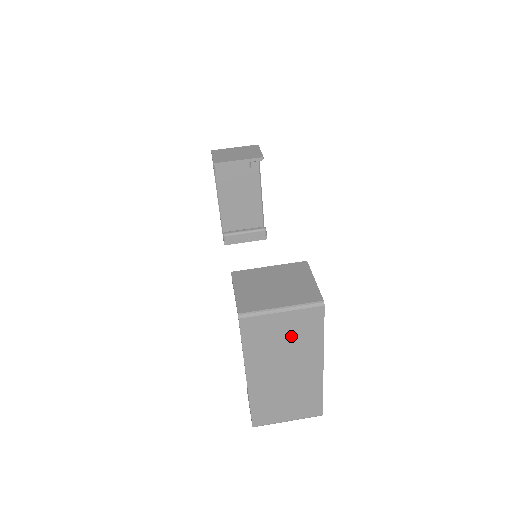
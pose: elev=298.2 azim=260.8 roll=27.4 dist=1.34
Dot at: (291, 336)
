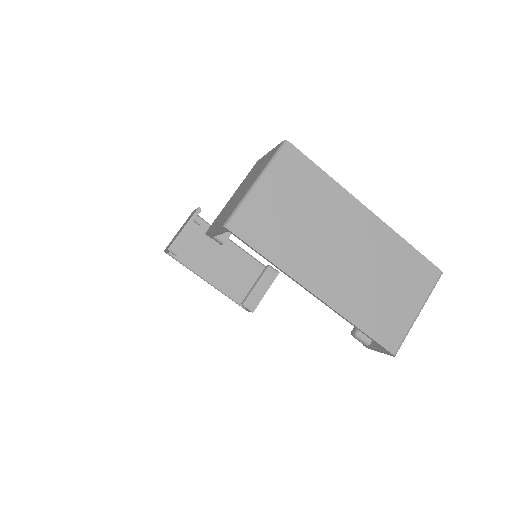
Dot at: (299, 204)
